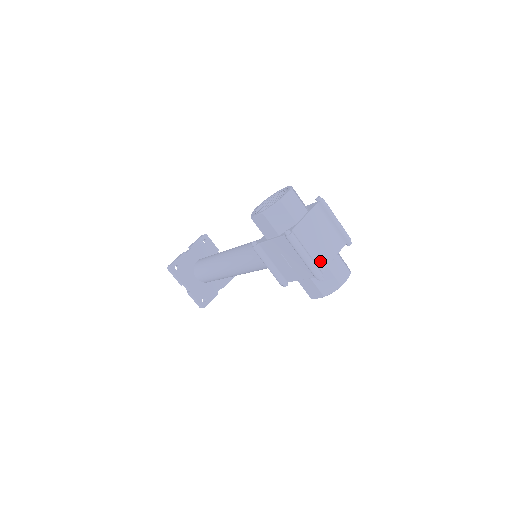
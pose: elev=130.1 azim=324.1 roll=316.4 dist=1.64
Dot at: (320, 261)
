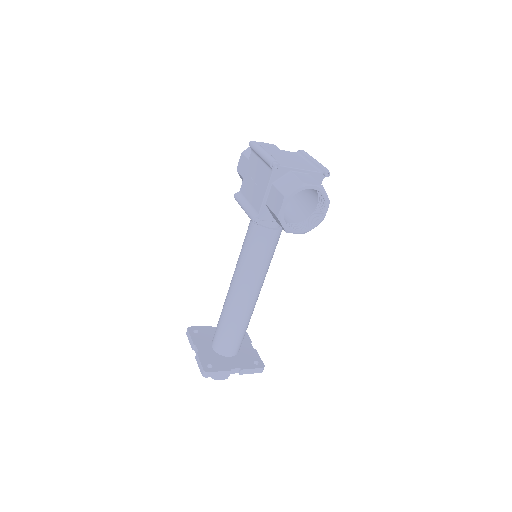
Dot at: (281, 162)
